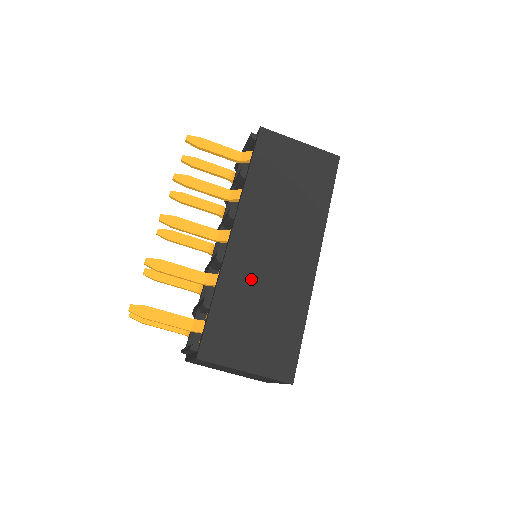
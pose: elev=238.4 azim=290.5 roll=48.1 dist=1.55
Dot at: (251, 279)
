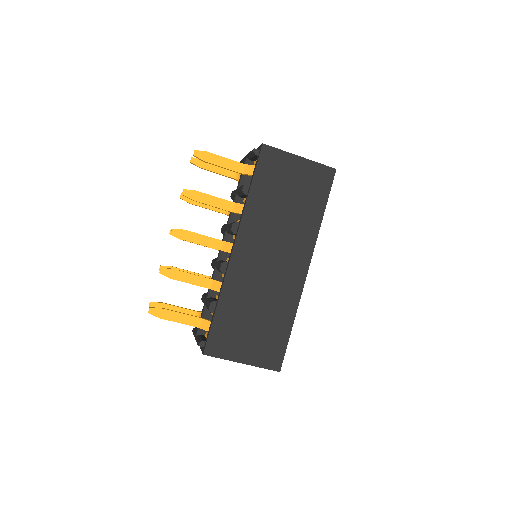
Dot at: (249, 288)
